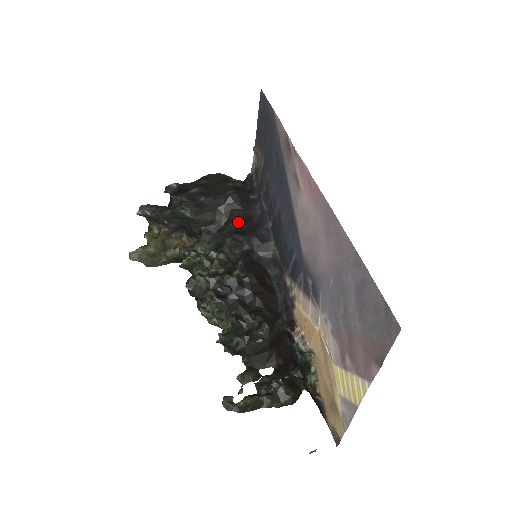
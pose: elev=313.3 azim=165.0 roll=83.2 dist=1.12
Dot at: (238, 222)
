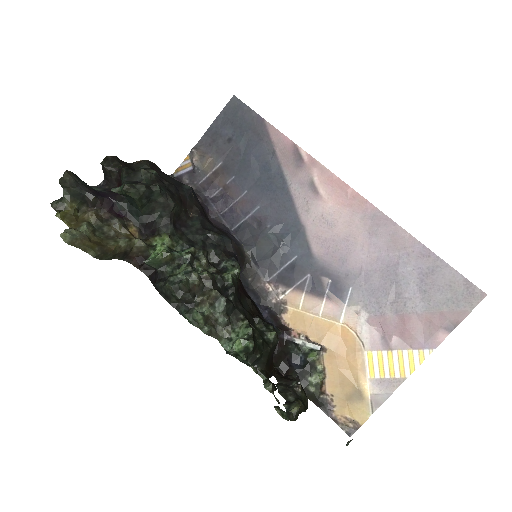
Dot at: (205, 221)
